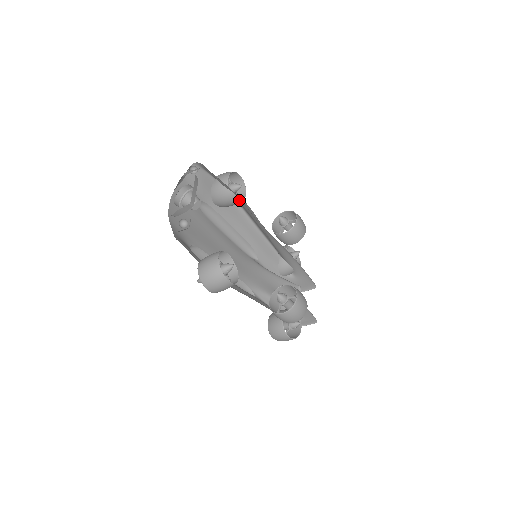
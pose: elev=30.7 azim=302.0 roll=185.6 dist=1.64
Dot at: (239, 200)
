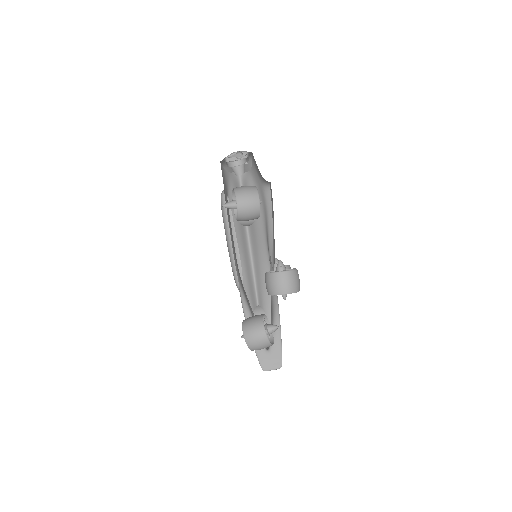
Dot at: occluded
